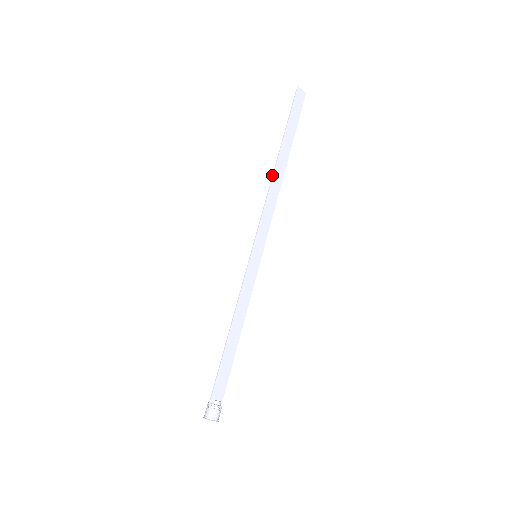
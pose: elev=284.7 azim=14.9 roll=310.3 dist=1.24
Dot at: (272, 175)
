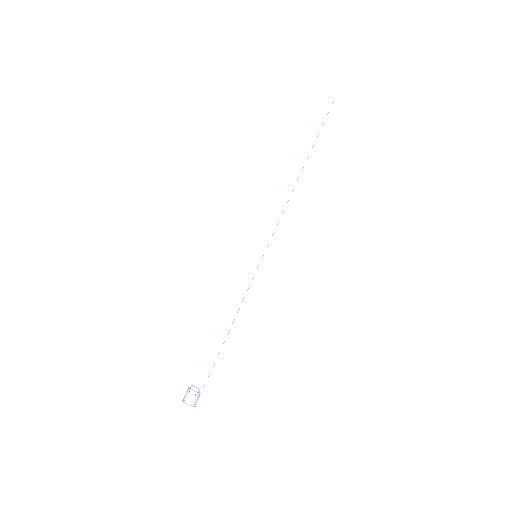
Dot at: (284, 179)
